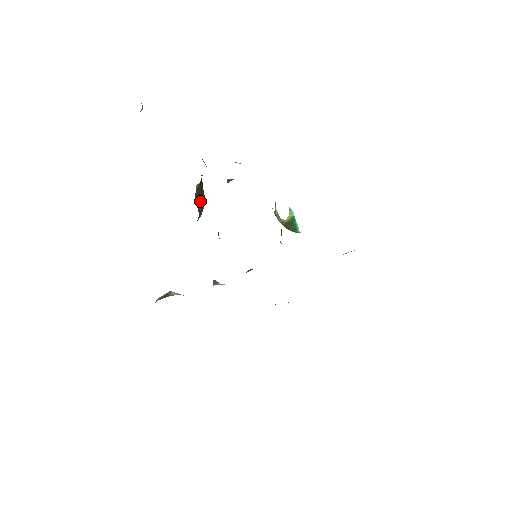
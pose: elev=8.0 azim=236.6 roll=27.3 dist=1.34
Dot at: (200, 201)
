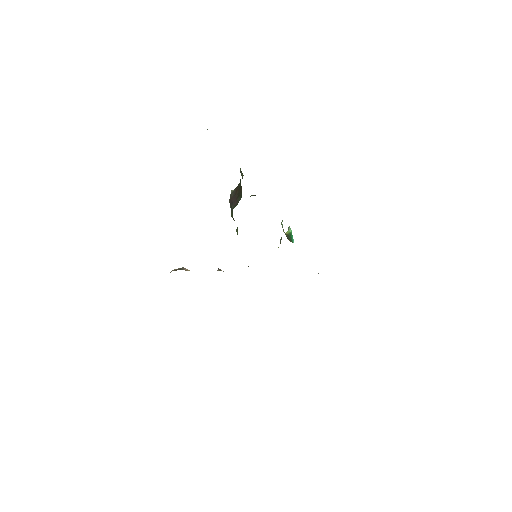
Dot at: (236, 198)
